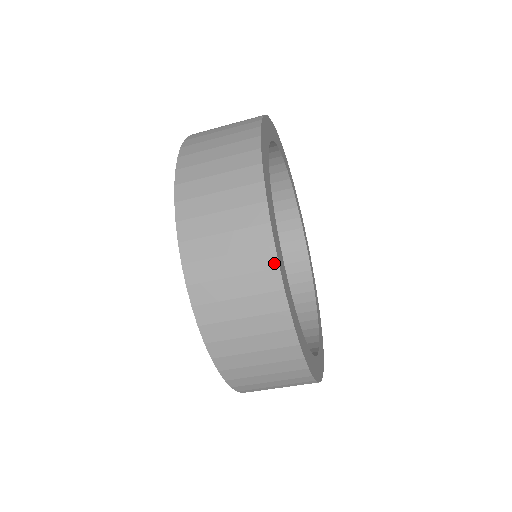
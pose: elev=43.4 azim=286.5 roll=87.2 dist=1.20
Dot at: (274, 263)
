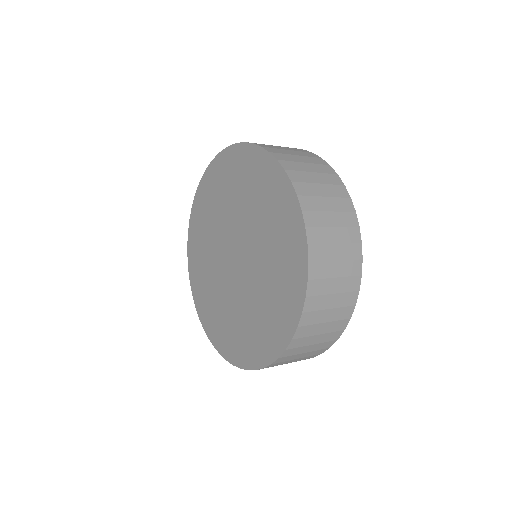
Dot at: (330, 346)
